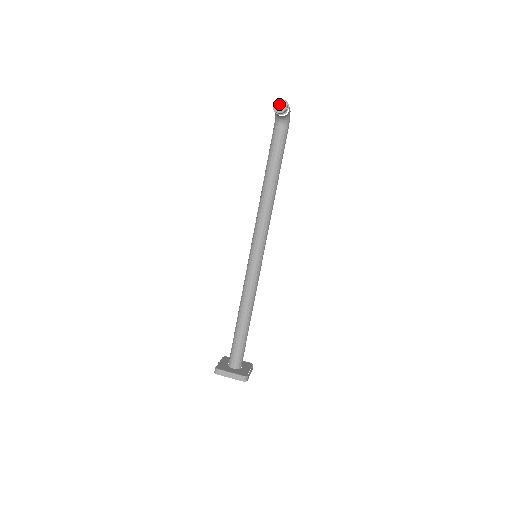
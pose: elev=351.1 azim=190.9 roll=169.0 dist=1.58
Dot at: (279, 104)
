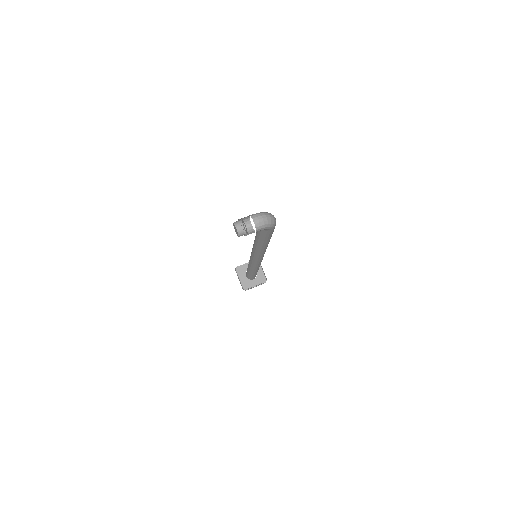
Dot at: (235, 228)
